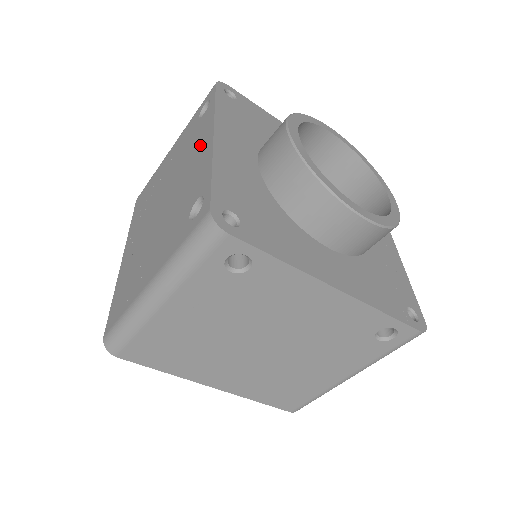
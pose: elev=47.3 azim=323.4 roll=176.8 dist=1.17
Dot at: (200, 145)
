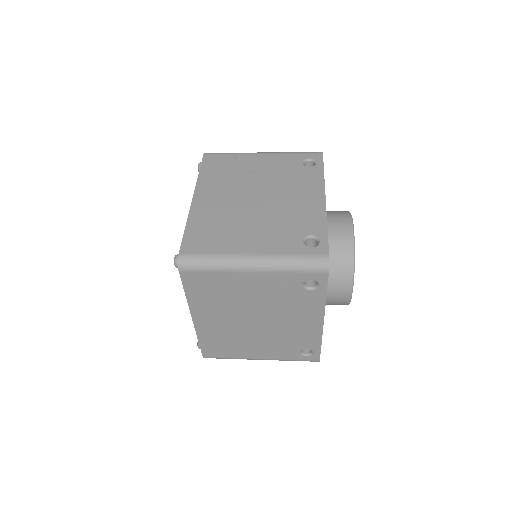
Dot at: (309, 192)
